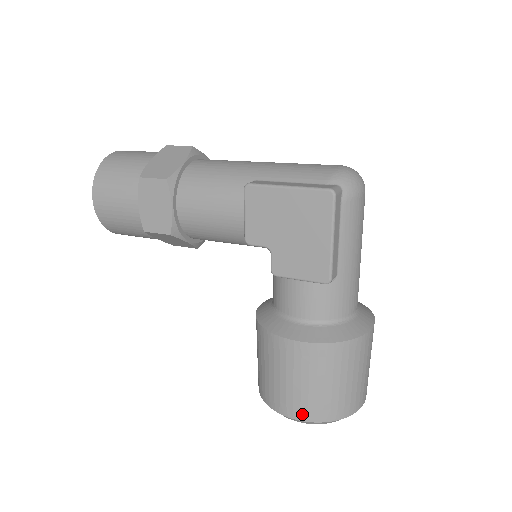
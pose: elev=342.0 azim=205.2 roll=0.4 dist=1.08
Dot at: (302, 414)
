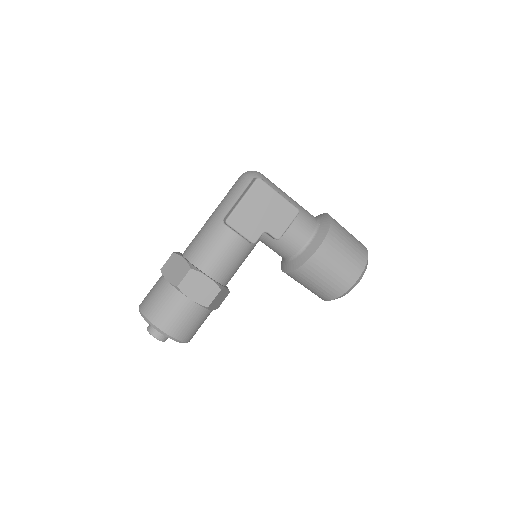
Dot at: (358, 272)
